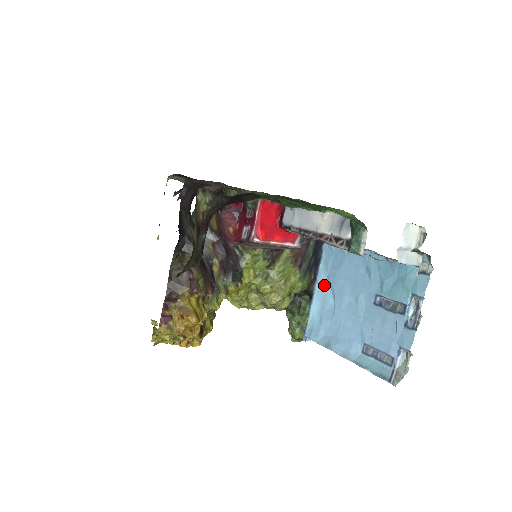
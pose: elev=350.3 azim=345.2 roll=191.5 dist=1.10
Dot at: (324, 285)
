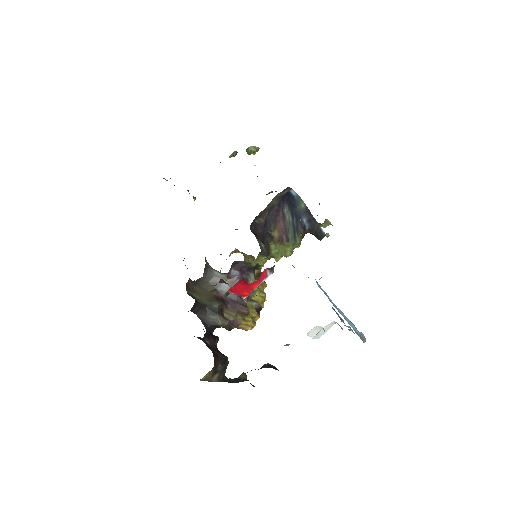
Dot at: occluded
